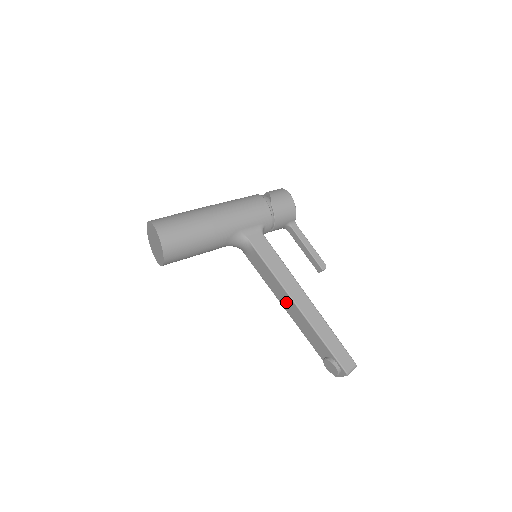
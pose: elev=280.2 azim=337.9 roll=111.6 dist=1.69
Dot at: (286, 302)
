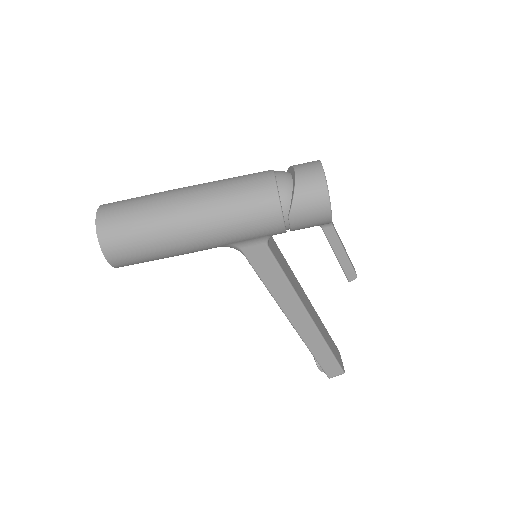
Dot at: occluded
